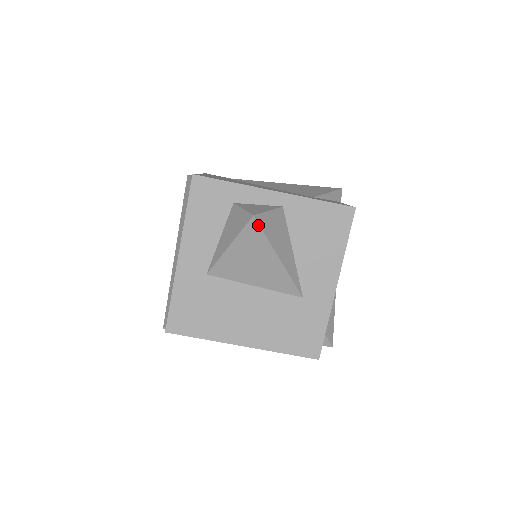
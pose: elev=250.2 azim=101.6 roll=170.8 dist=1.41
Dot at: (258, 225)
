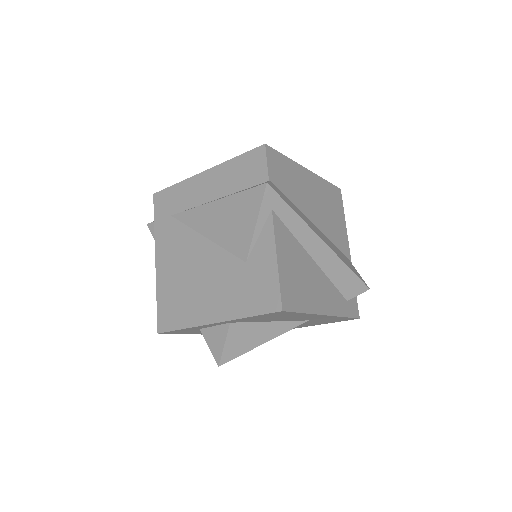
Dot at: (228, 361)
